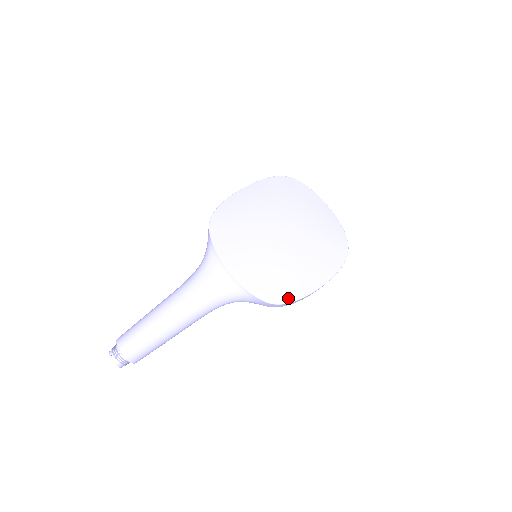
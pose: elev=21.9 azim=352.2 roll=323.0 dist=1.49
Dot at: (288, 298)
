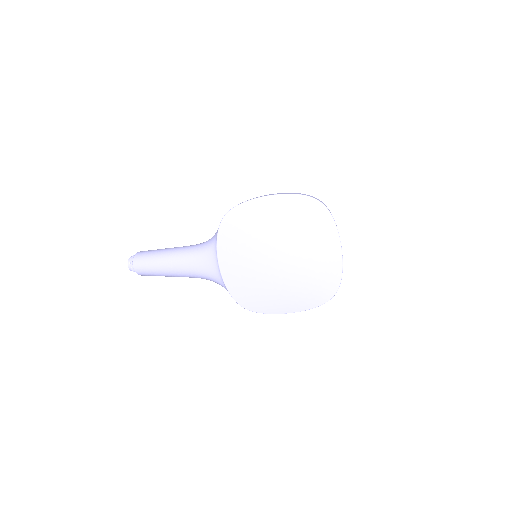
Dot at: (257, 309)
